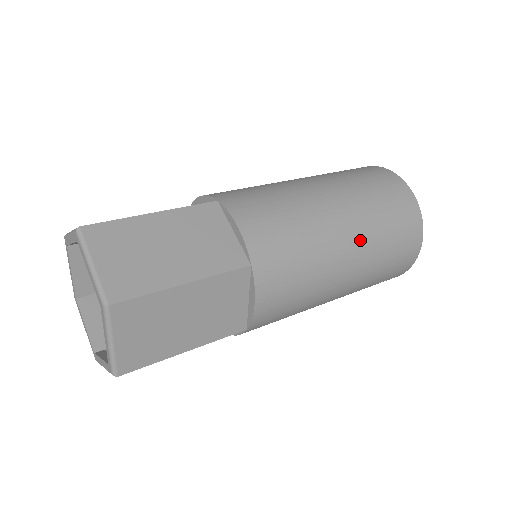
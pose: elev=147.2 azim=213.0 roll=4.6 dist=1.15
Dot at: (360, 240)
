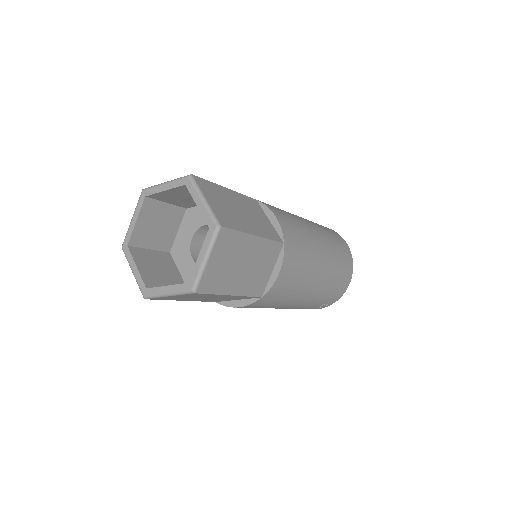
Dot at: (328, 259)
